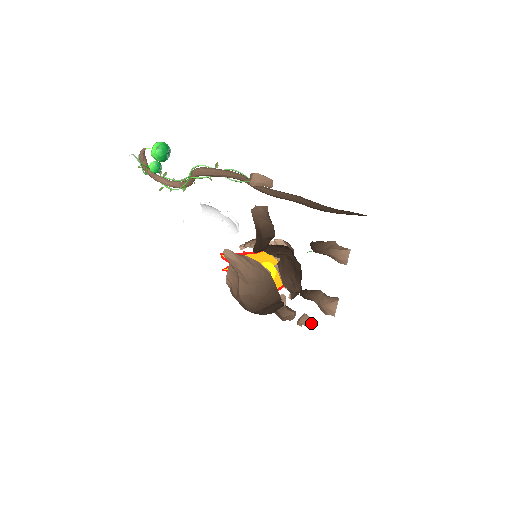
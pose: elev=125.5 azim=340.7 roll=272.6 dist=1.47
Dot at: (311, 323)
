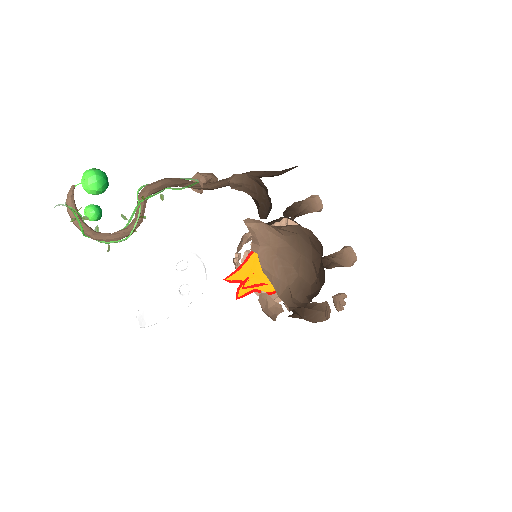
Dot at: (346, 297)
